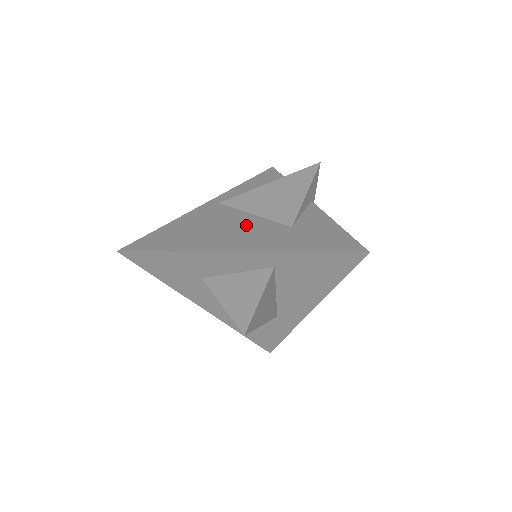
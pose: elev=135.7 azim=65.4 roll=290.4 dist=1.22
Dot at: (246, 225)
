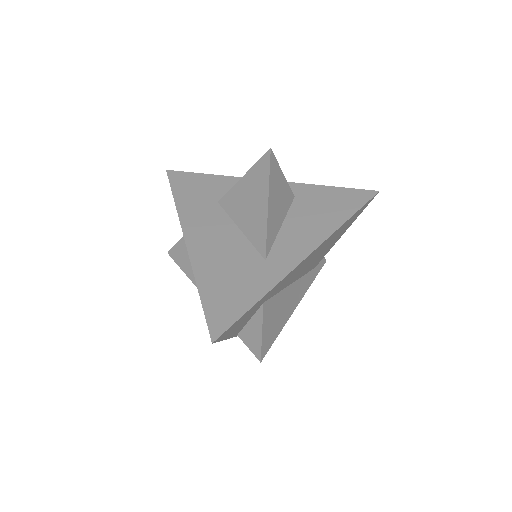
Dot at: occluded
